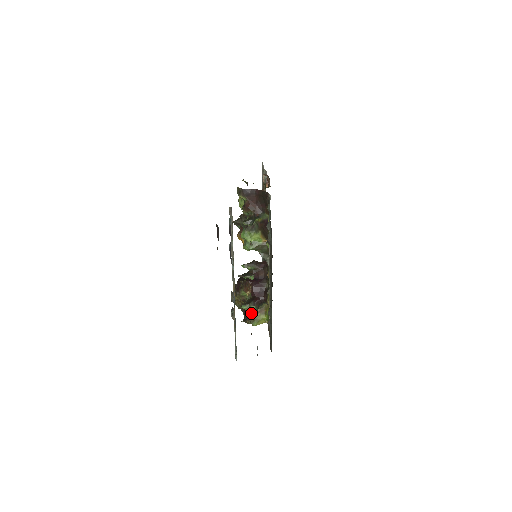
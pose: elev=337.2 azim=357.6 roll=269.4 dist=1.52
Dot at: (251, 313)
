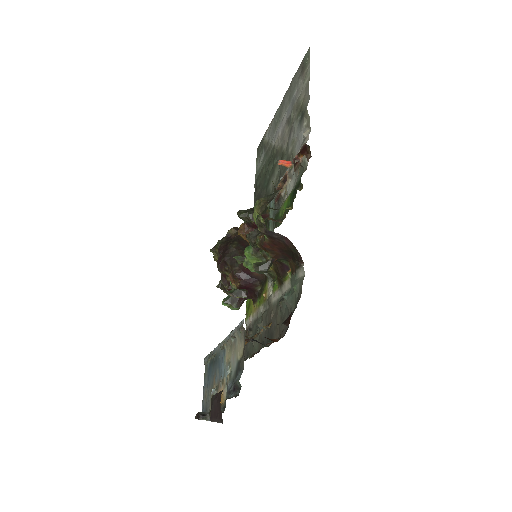
Dot at: occluded
